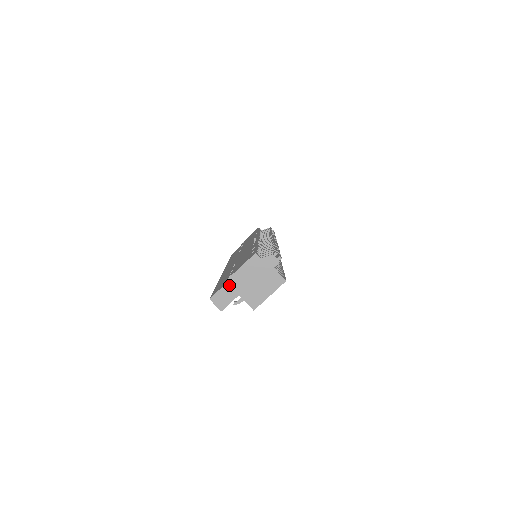
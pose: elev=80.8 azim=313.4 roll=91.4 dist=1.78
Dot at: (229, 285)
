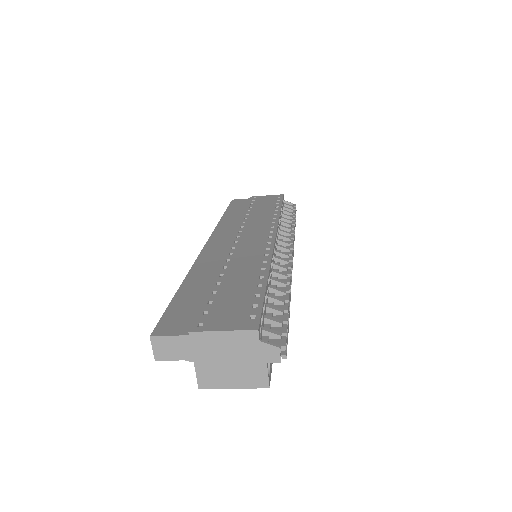
Dot at: (190, 340)
